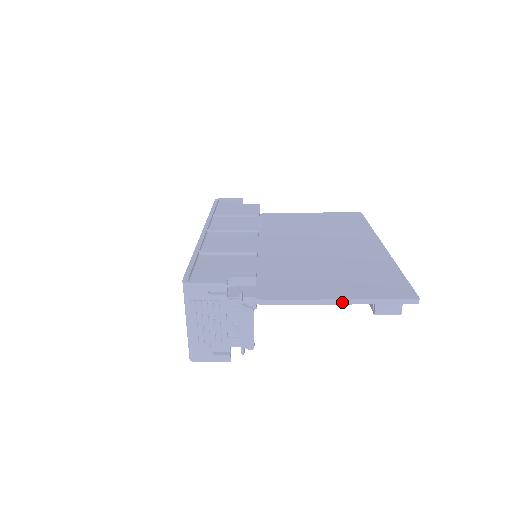
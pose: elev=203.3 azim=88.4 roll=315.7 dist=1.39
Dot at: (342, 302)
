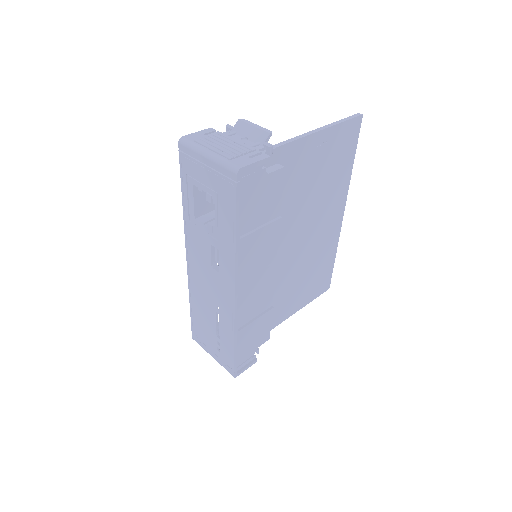
Dot at: (297, 309)
